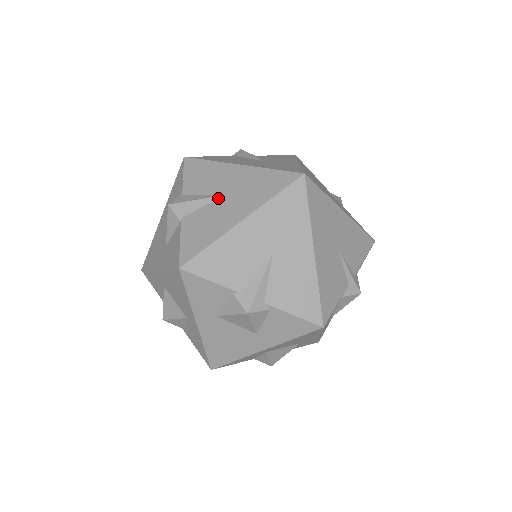
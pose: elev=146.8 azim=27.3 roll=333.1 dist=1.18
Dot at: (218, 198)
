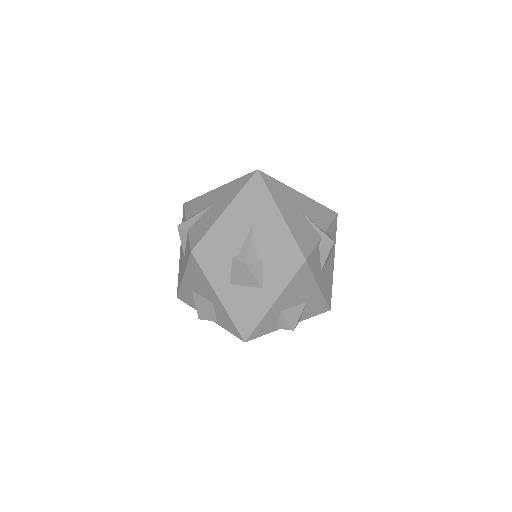
Dot at: (208, 208)
